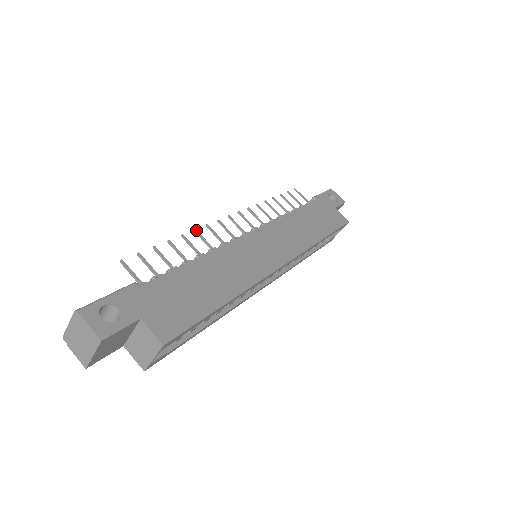
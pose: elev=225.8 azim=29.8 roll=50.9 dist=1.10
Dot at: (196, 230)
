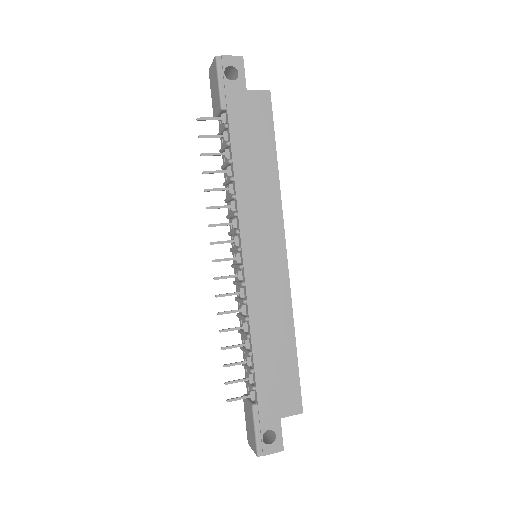
Dot at: (219, 313)
